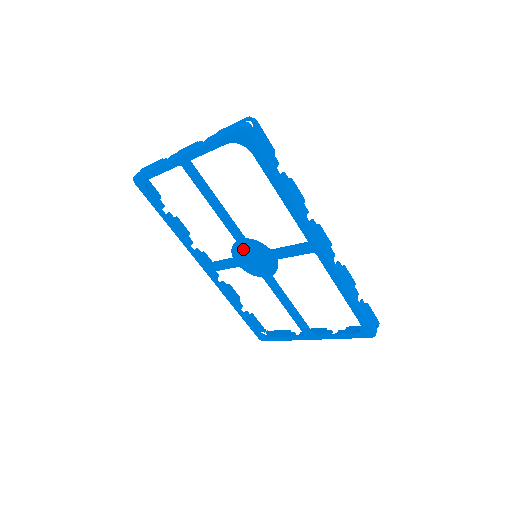
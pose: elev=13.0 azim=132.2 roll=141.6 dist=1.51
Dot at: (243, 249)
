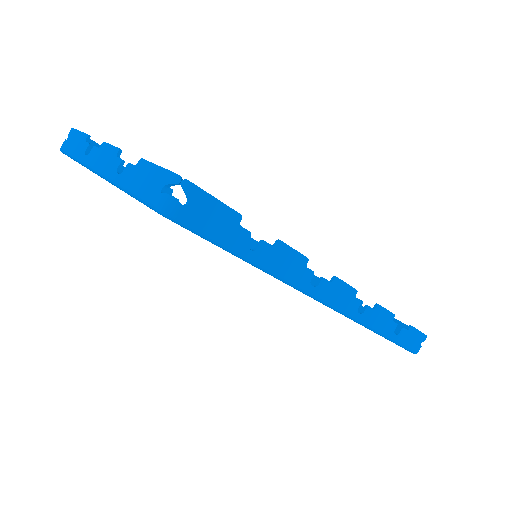
Dot at: occluded
